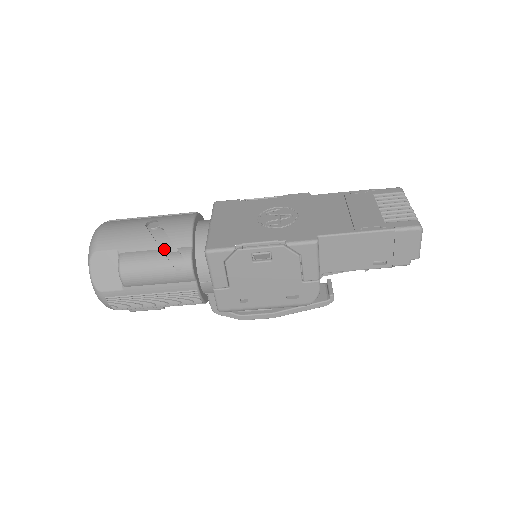
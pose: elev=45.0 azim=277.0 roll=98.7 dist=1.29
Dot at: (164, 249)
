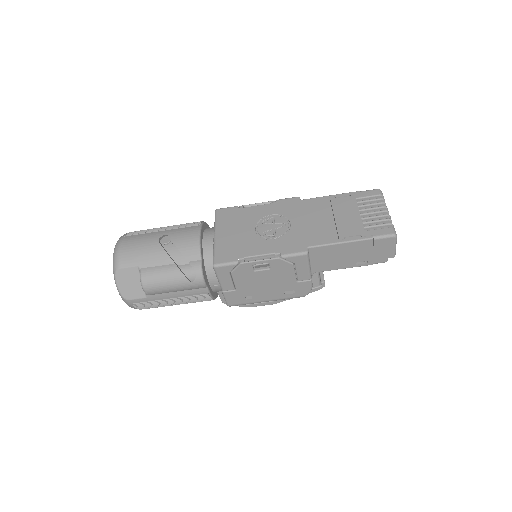
Dot at: (177, 262)
